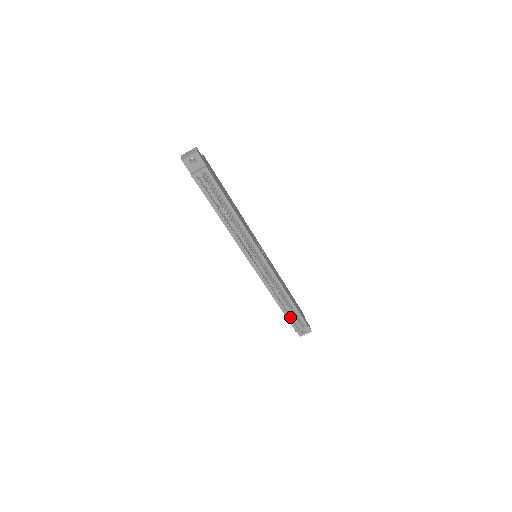
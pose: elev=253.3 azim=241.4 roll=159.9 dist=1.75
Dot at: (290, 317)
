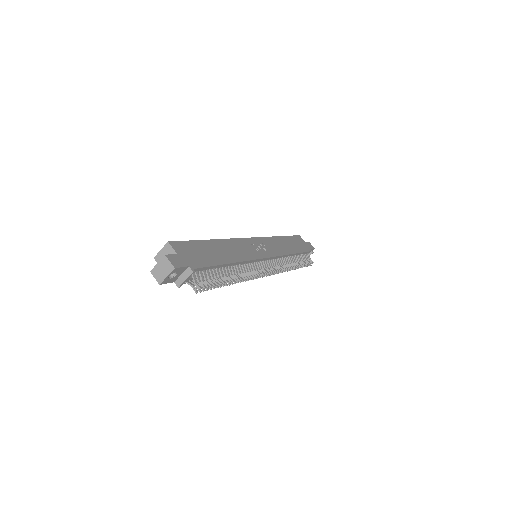
Dot at: occluded
